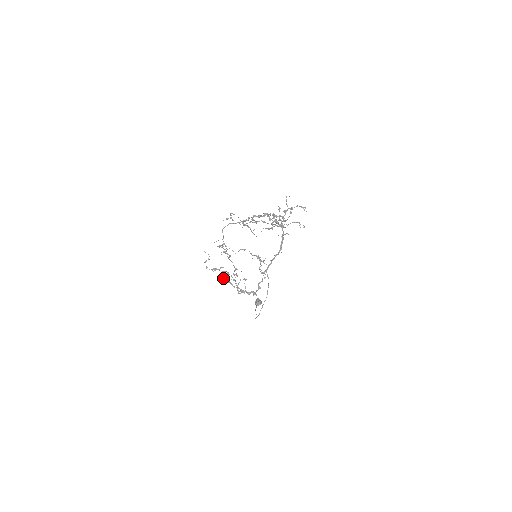
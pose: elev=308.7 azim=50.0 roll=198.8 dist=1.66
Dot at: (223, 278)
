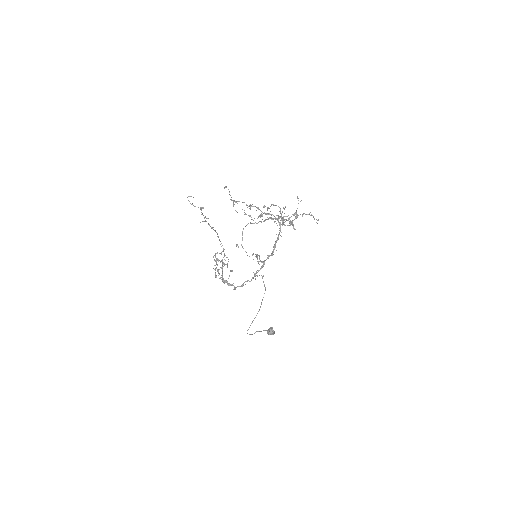
Dot at: occluded
